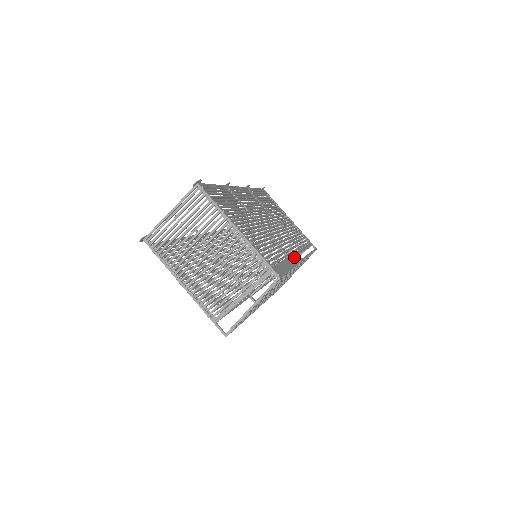
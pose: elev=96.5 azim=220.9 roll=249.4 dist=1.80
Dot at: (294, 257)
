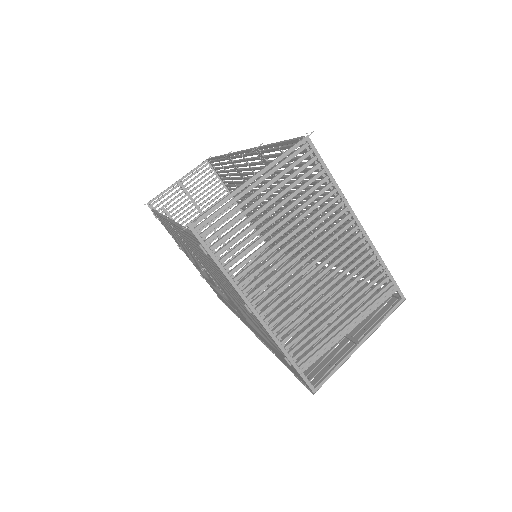
Dot at: occluded
